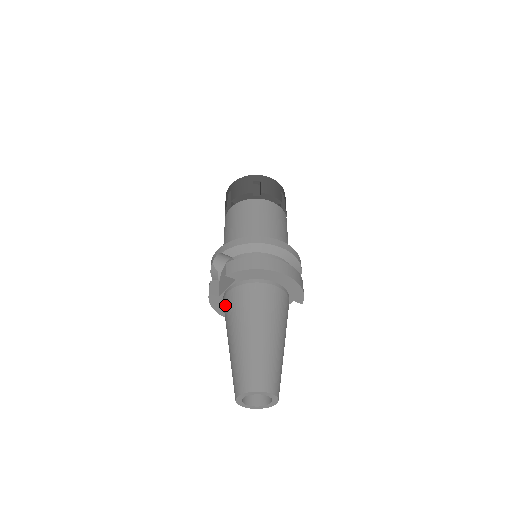
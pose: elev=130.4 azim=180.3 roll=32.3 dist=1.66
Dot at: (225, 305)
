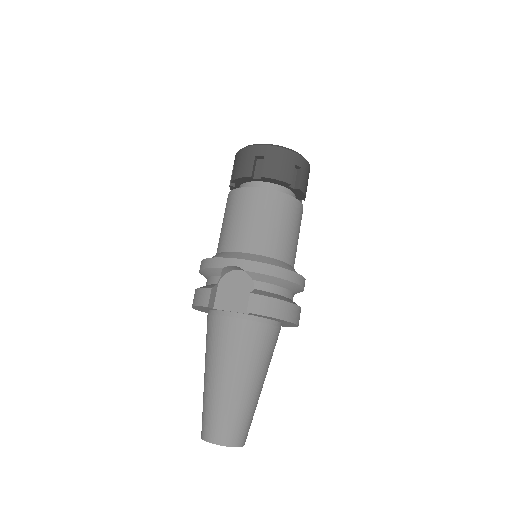
Dot at: (222, 328)
